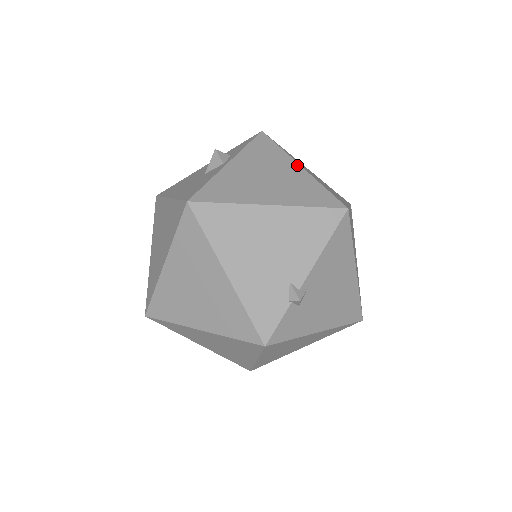
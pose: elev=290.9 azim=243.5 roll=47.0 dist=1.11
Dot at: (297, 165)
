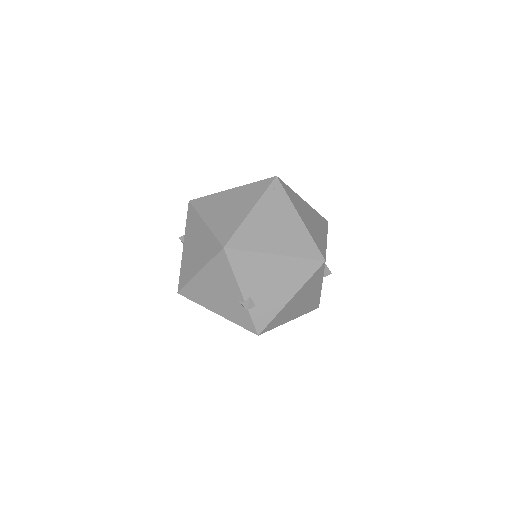
Dot at: (203, 223)
